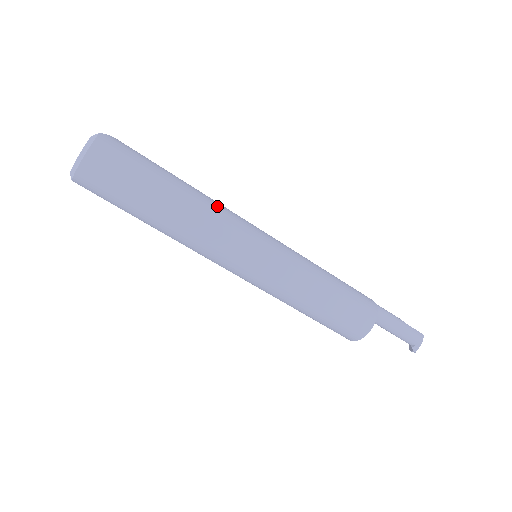
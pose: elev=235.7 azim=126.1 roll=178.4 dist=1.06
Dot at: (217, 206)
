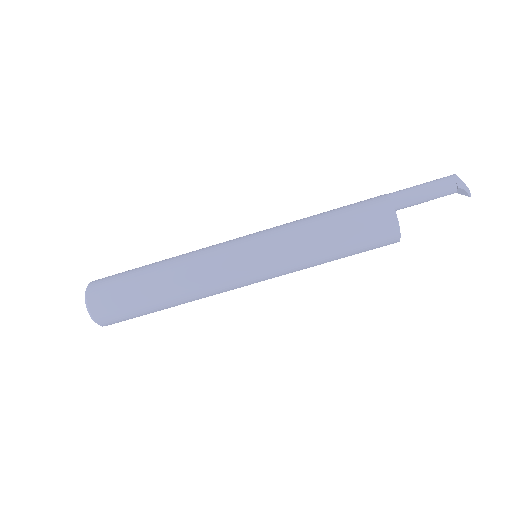
Dot at: occluded
